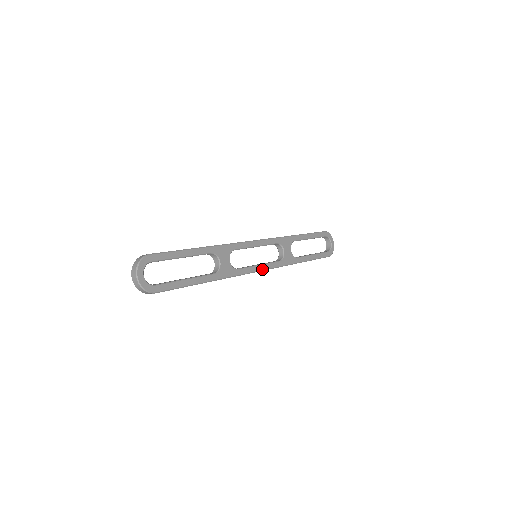
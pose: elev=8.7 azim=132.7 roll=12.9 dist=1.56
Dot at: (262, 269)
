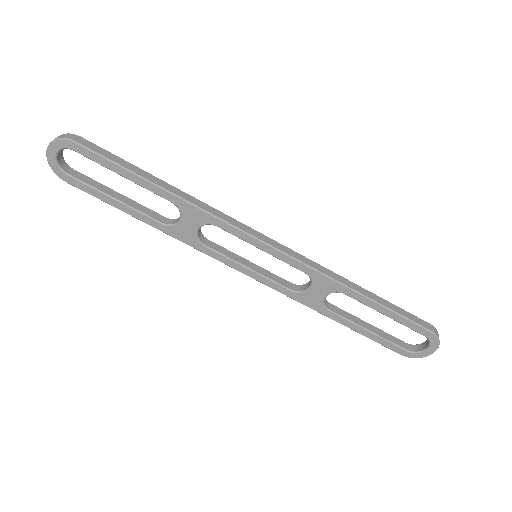
Dot at: (248, 274)
